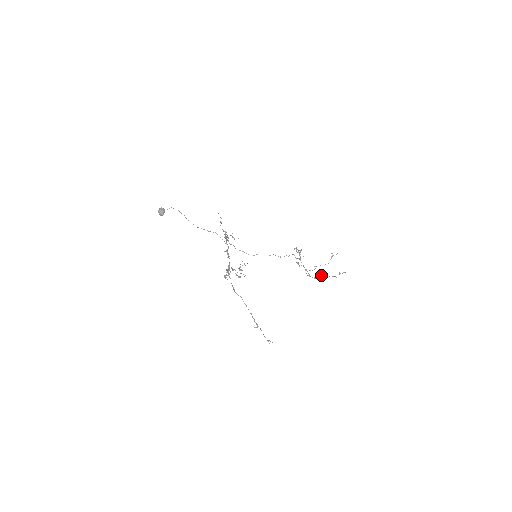
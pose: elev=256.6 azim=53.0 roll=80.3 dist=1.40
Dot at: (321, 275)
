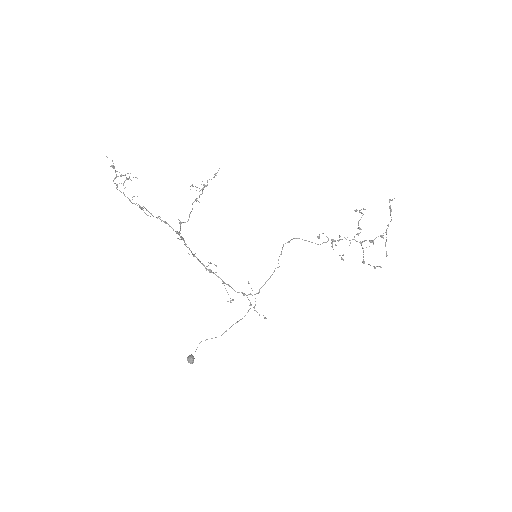
Dot at: (386, 232)
